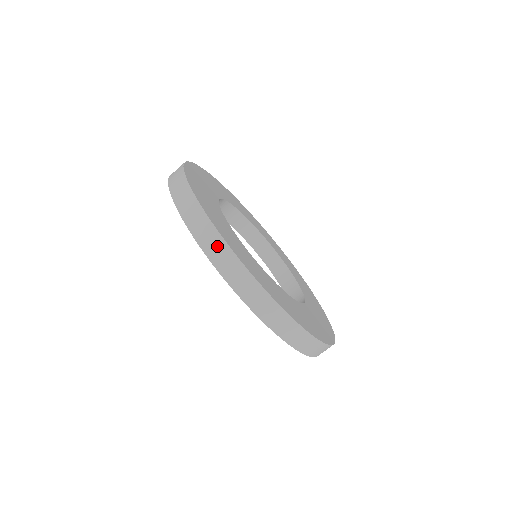
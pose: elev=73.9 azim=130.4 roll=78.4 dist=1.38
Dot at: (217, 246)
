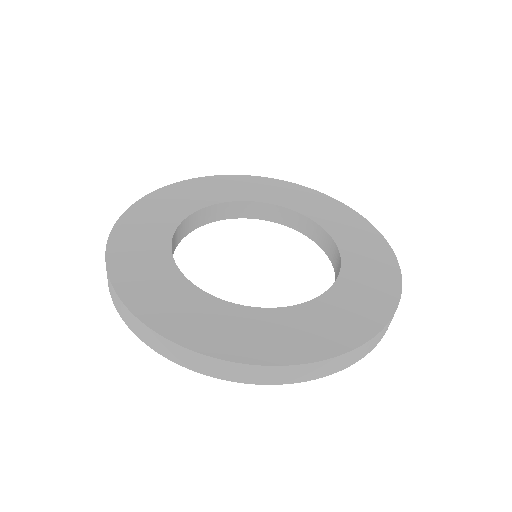
Dot at: (182, 355)
